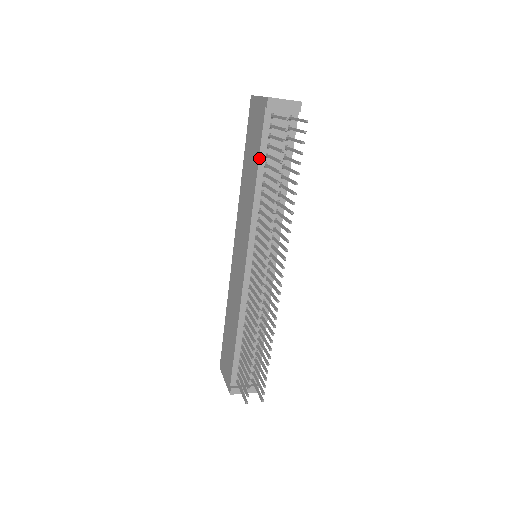
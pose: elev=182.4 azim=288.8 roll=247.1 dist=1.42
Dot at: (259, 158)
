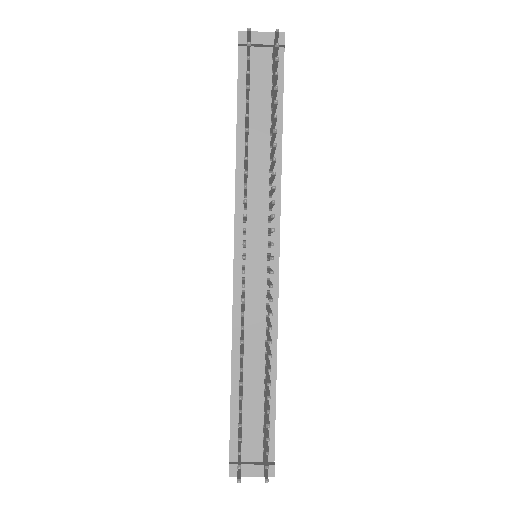
Dot at: (237, 110)
